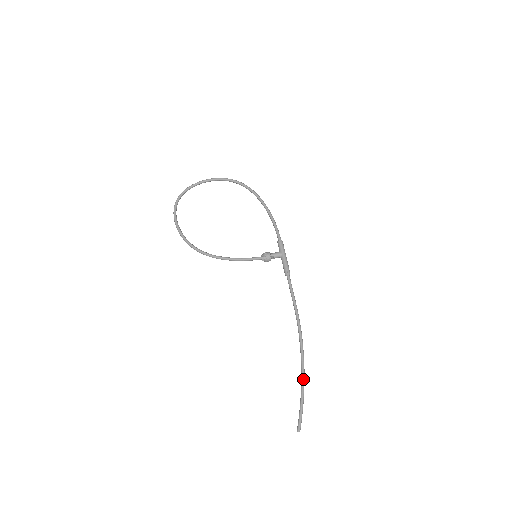
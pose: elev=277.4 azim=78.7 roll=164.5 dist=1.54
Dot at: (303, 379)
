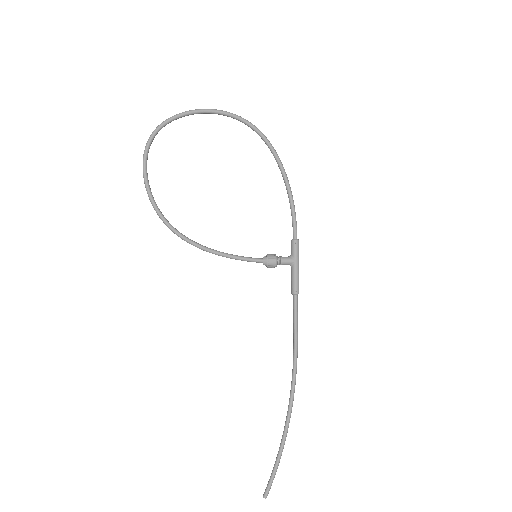
Dot at: (284, 438)
